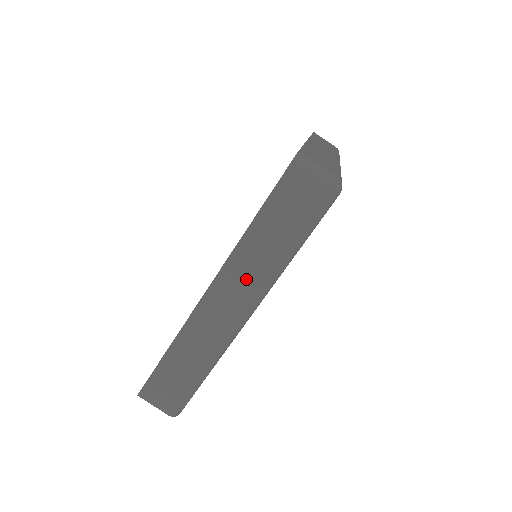
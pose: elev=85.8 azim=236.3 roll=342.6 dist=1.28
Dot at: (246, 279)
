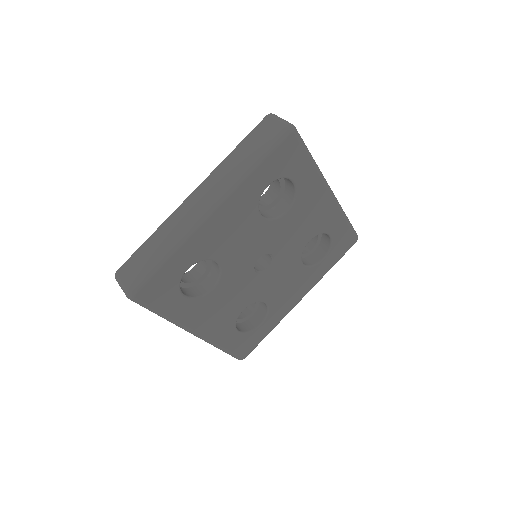
Dot at: (219, 182)
